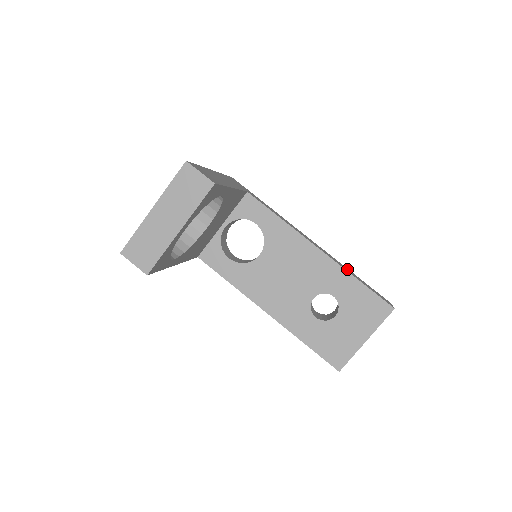
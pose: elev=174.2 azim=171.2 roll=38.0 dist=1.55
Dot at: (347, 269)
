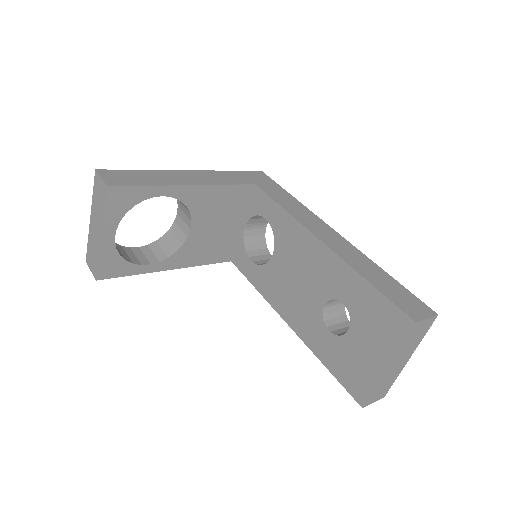
Dot at: (369, 266)
